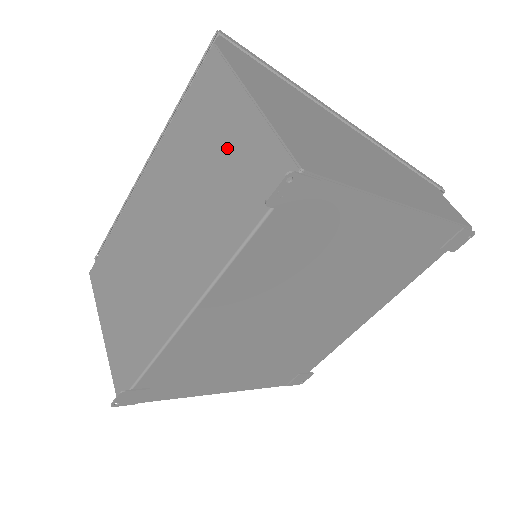
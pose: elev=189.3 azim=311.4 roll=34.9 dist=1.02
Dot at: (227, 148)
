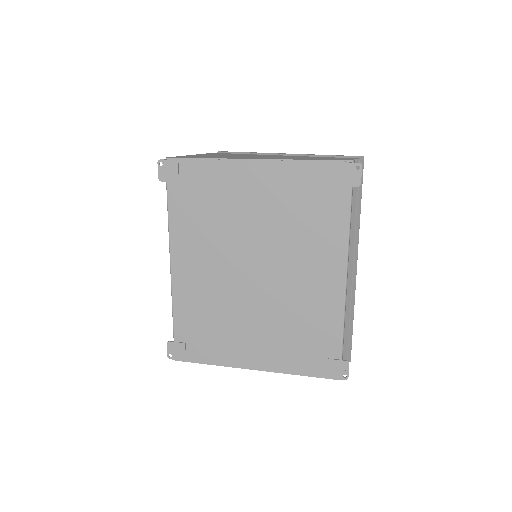
Dot at: occluded
